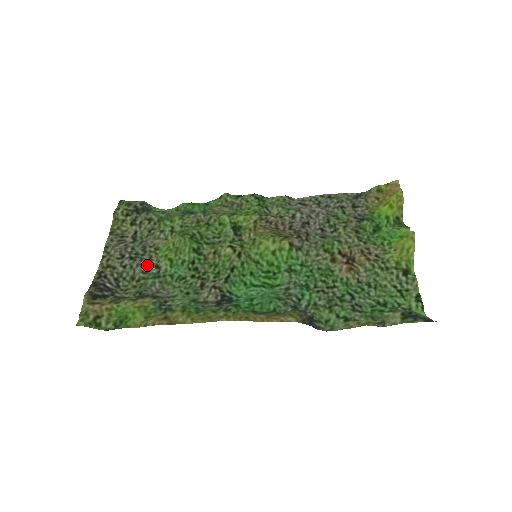
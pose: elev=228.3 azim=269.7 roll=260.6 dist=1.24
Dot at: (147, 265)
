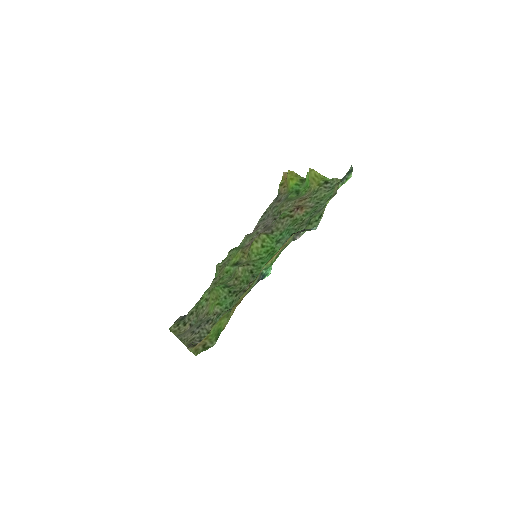
Dot at: (209, 320)
